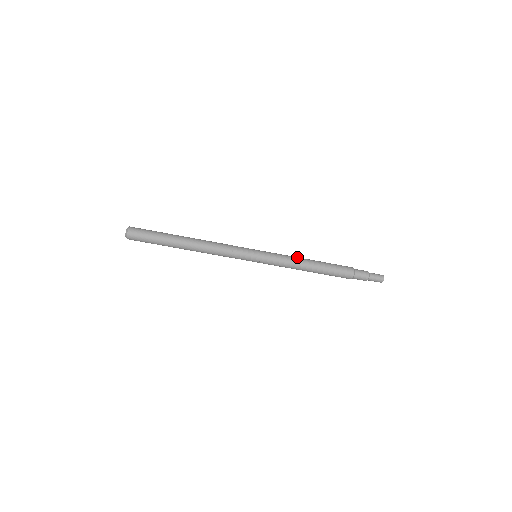
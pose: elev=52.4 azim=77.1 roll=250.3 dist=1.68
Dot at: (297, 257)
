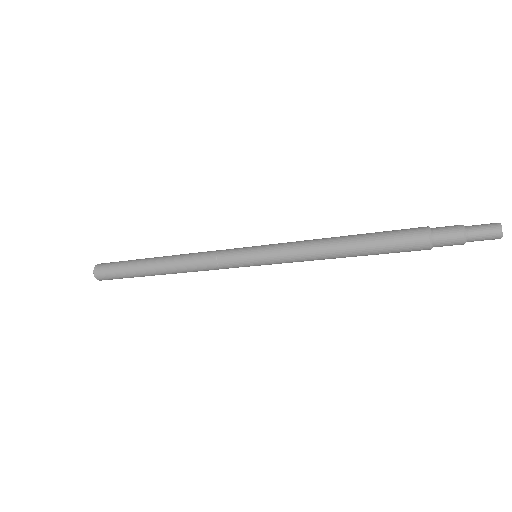
Dot at: (318, 239)
